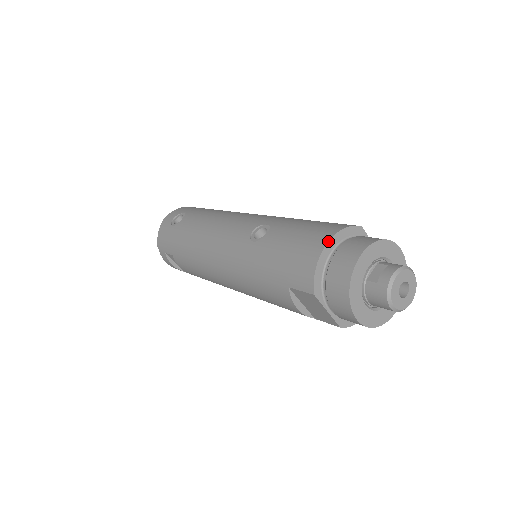
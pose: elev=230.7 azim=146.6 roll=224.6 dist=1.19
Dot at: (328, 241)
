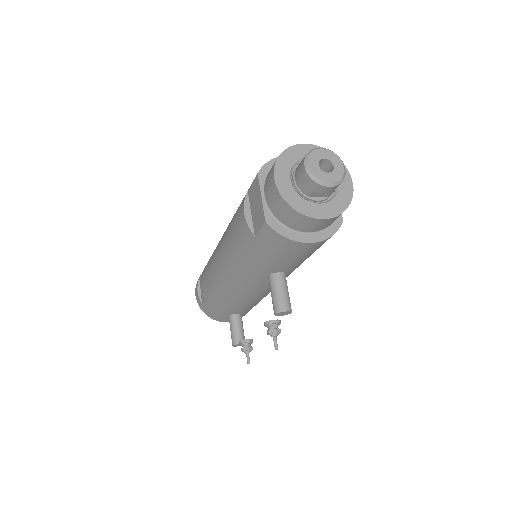
Dot at: occluded
